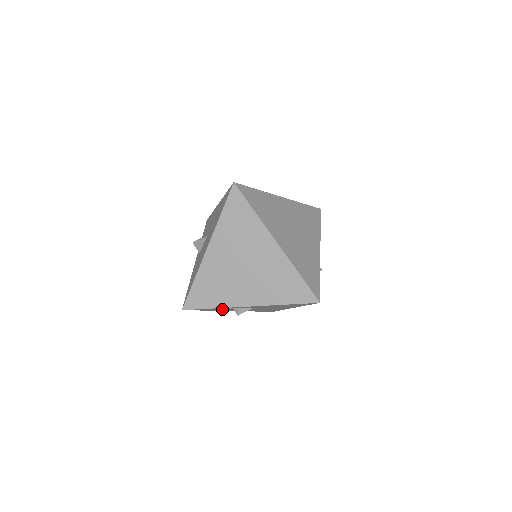
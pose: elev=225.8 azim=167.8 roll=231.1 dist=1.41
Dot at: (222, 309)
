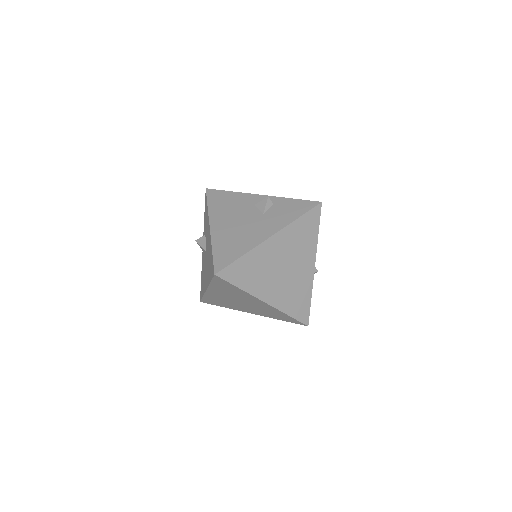
Dot at: occluded
